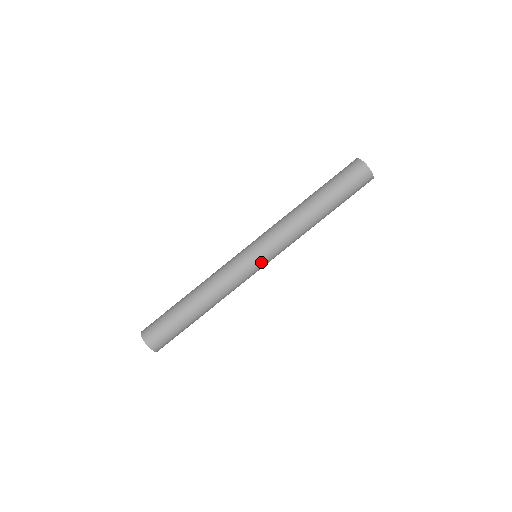
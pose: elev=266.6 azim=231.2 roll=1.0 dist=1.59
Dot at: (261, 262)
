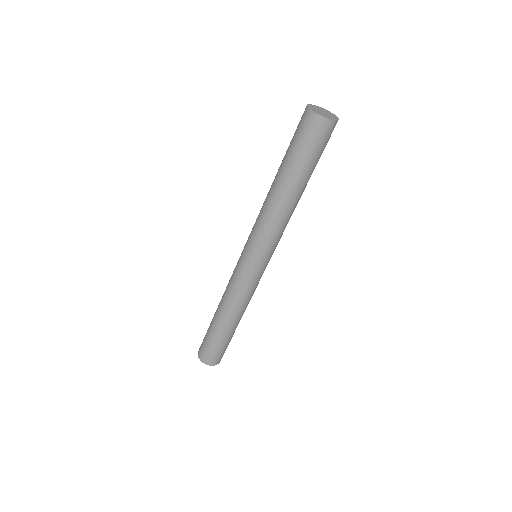
Dot at: (251, 261)
